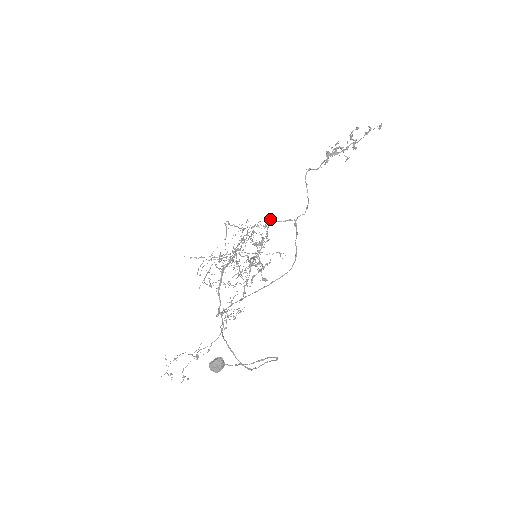
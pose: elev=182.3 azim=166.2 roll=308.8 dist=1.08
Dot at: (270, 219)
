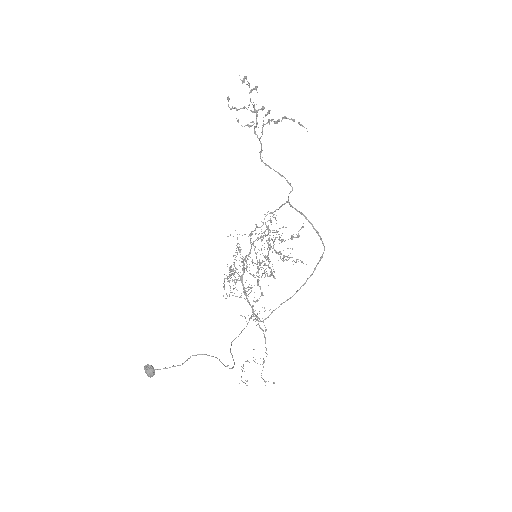
Dot at: (264, 214)
